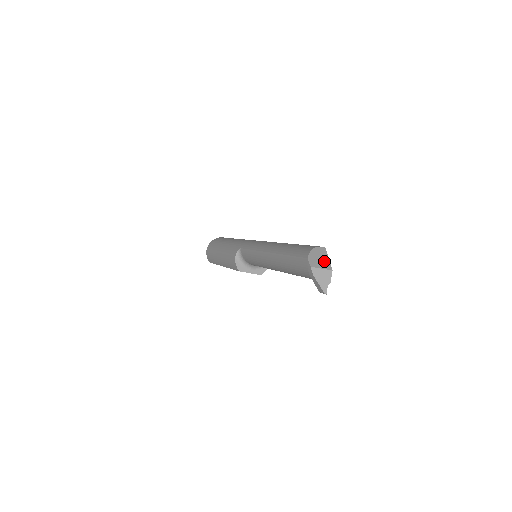
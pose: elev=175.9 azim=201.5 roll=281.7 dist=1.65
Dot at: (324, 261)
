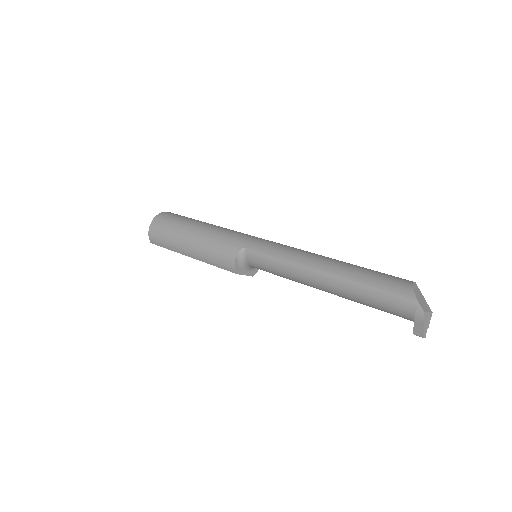
Dot at: (424, 302)
